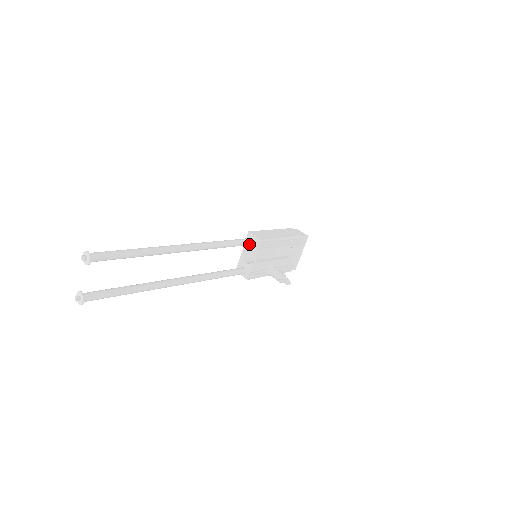
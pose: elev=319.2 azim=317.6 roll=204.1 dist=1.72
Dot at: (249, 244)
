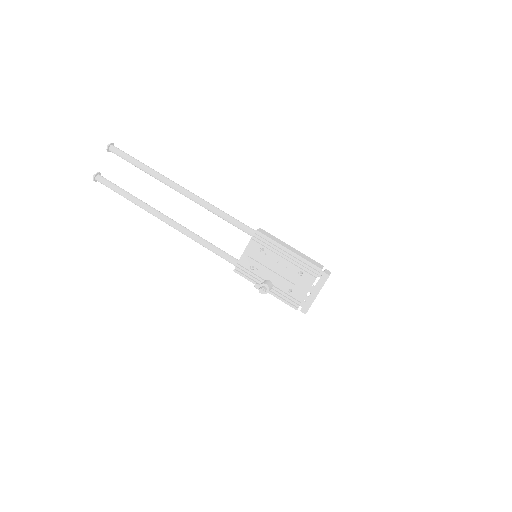
Dot at: (247, 232)
